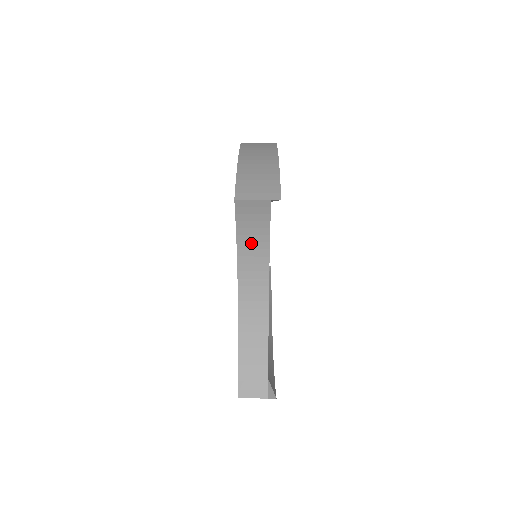
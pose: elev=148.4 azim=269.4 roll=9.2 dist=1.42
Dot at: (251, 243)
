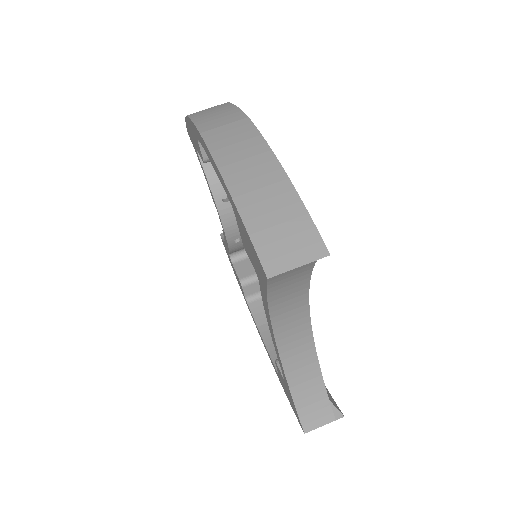
Dot at: (286, 296)
